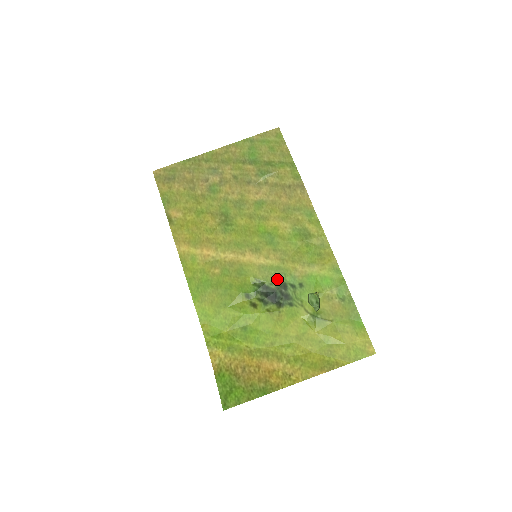
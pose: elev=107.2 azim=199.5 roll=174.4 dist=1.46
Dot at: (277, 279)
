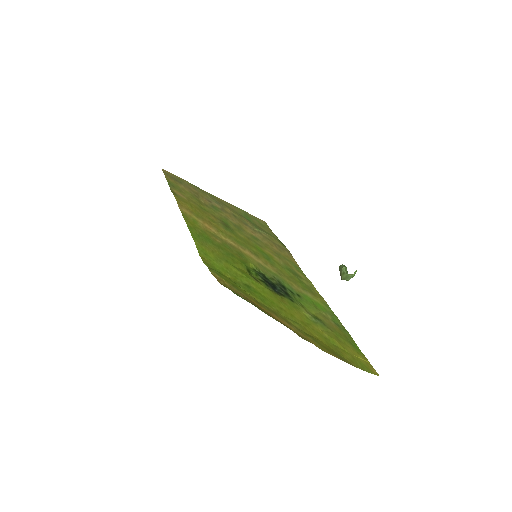
Dot at: (276, 279)
